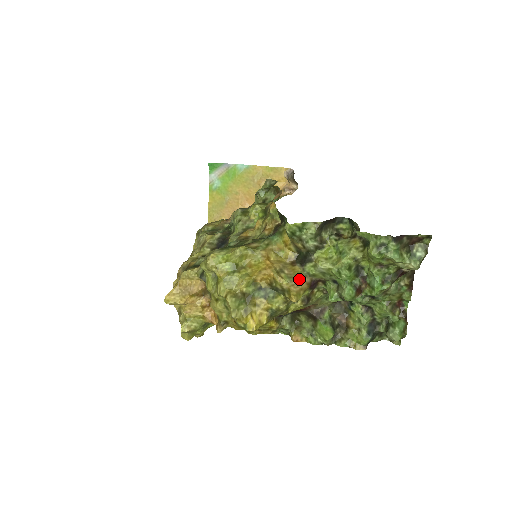
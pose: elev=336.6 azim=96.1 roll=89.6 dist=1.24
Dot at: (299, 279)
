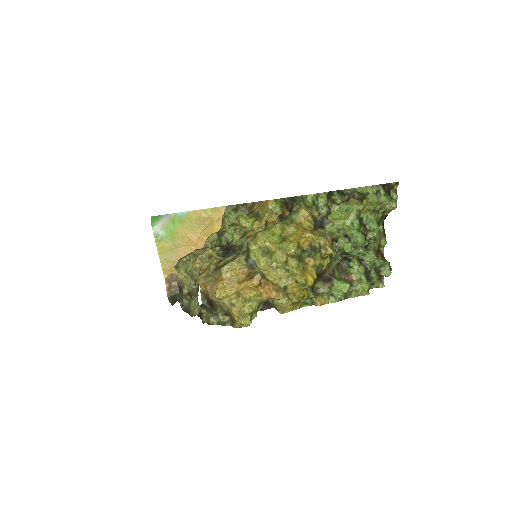
Dot at: (327, 237)
